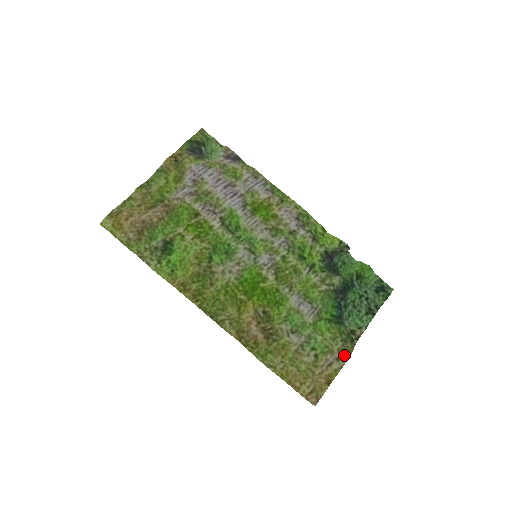
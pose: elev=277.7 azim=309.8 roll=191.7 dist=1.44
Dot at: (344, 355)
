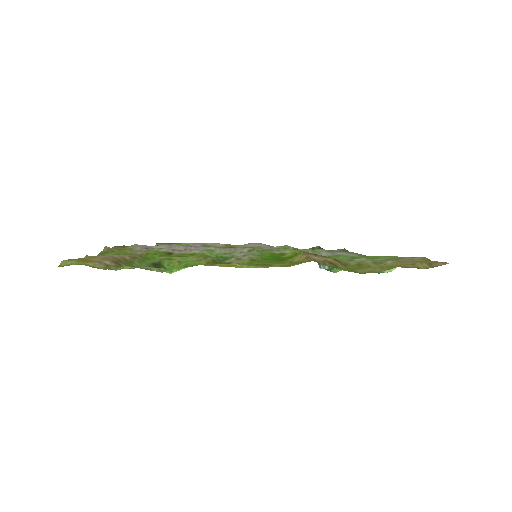
Dot at: occluded
